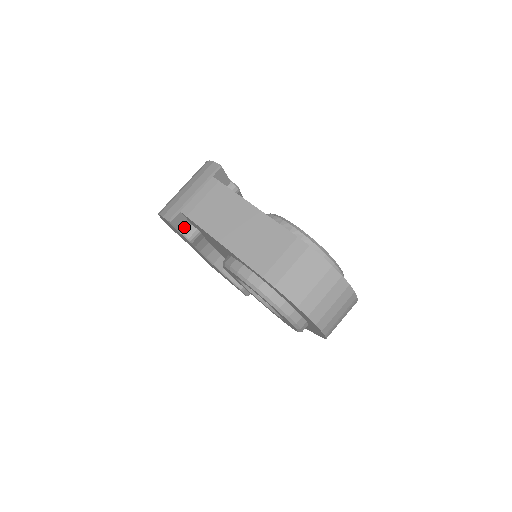
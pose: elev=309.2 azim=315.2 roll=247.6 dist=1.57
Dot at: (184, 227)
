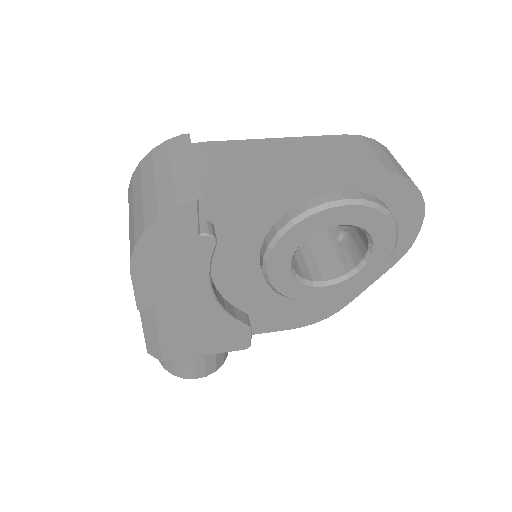
Dot at: occluded
